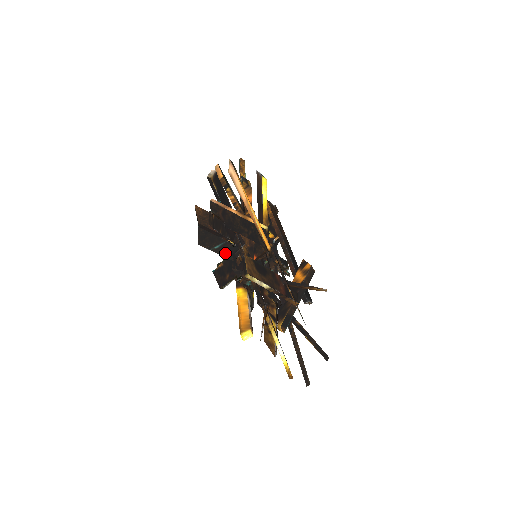
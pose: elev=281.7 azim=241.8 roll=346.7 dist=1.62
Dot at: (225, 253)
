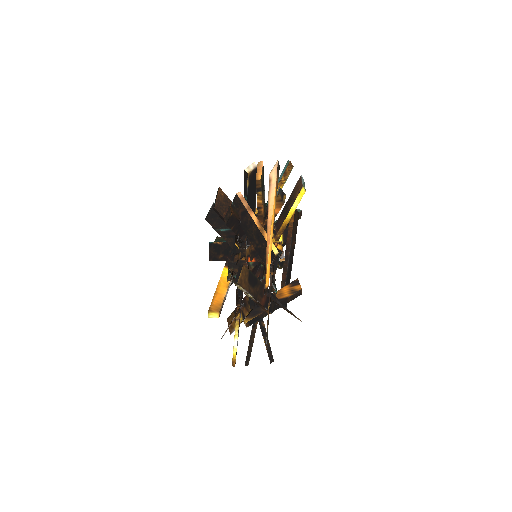
Dot at: (228, 238)
